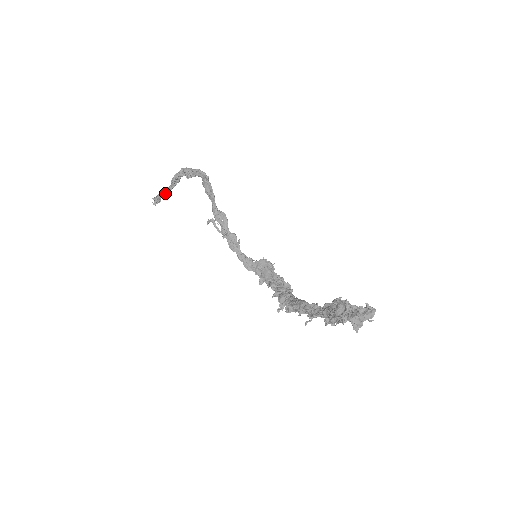
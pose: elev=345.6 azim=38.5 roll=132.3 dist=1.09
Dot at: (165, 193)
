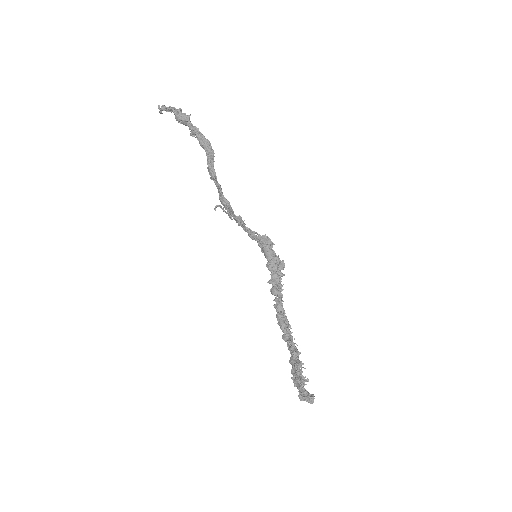
Dot at: (170, 111)
